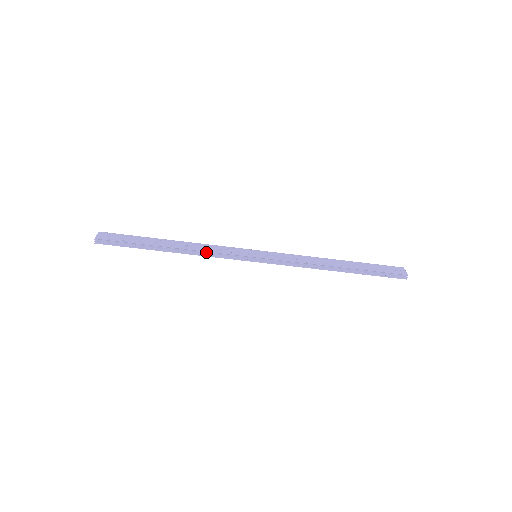
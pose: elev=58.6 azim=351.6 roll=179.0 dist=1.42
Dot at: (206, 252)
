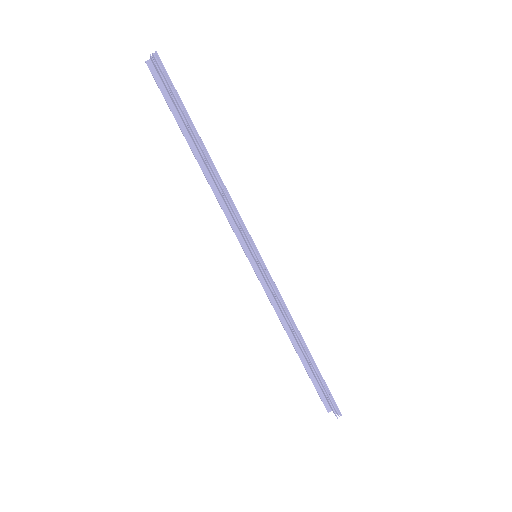
Dot at: occluded
